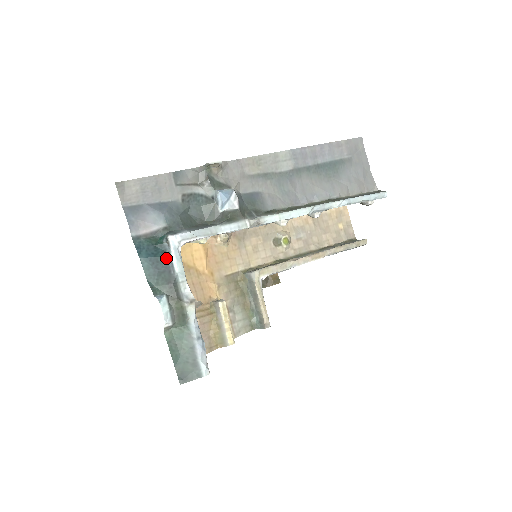
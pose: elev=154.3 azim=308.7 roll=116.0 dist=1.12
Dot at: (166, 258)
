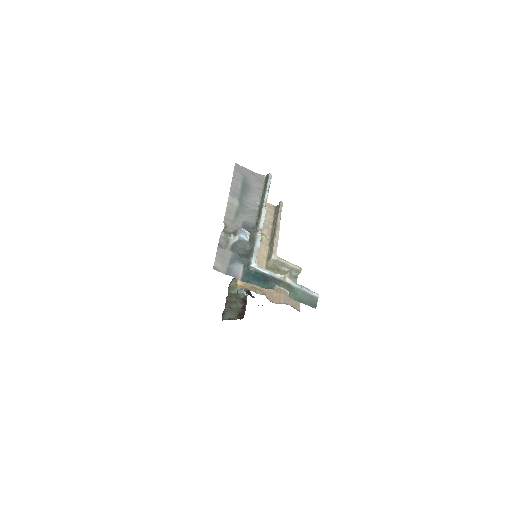
Dot at: (260, 273)
